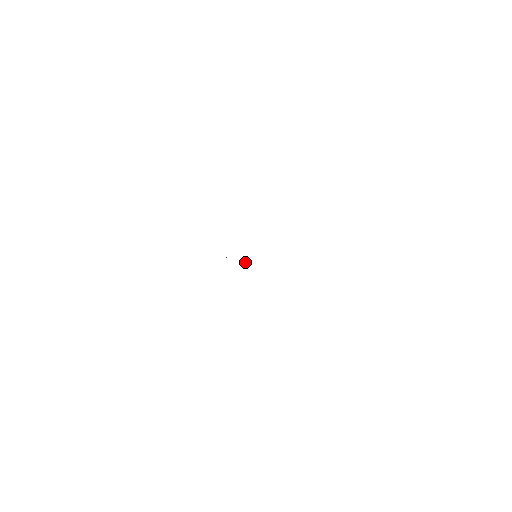
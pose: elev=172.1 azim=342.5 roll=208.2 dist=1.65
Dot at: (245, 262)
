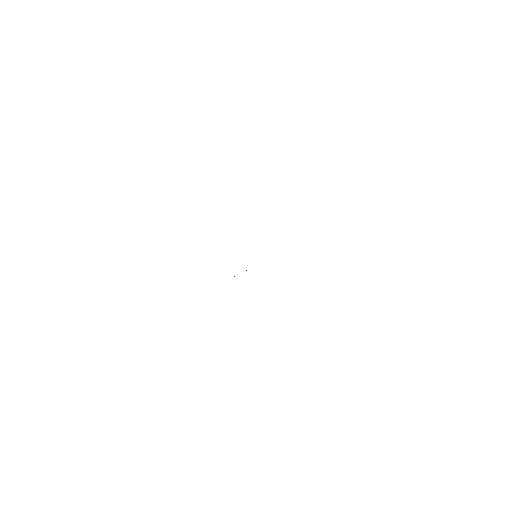
Dot at: occluded
